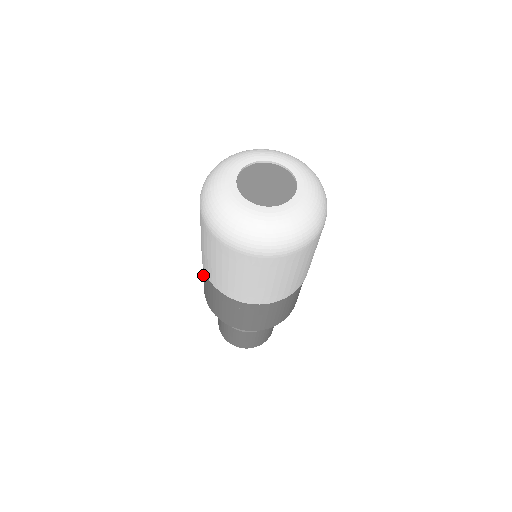
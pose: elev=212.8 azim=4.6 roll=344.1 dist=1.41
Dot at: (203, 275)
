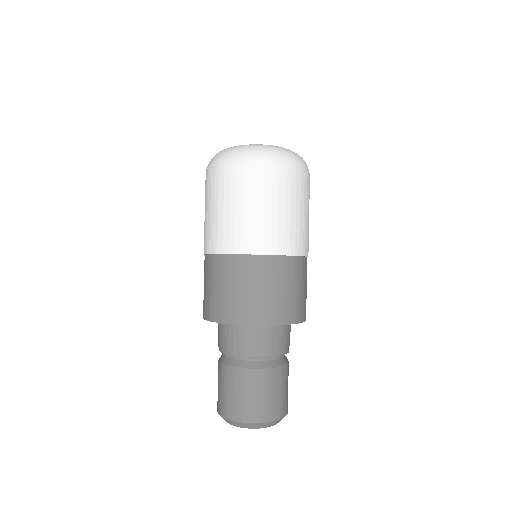
Dot at: occluded
